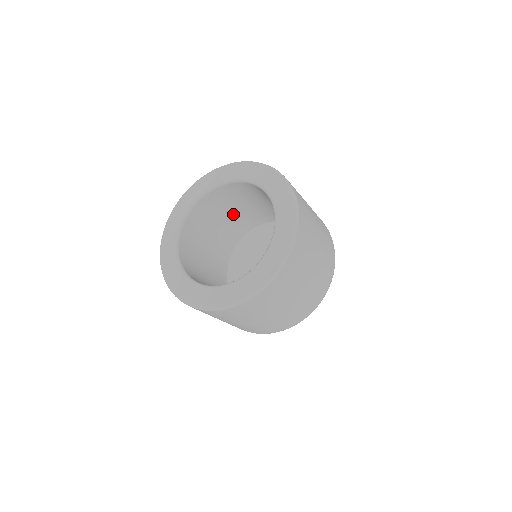
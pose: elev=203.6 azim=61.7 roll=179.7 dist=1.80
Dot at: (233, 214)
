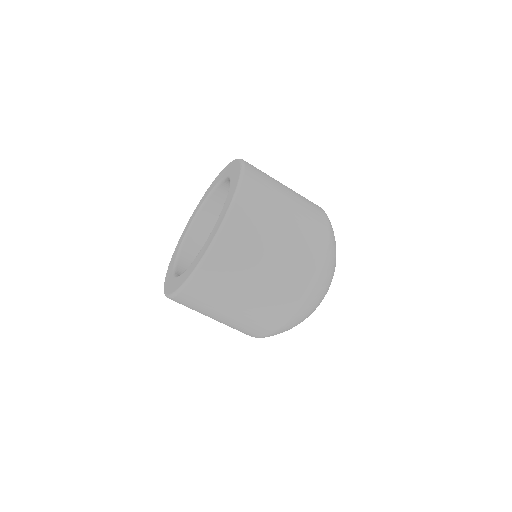
Dot at: occluded
